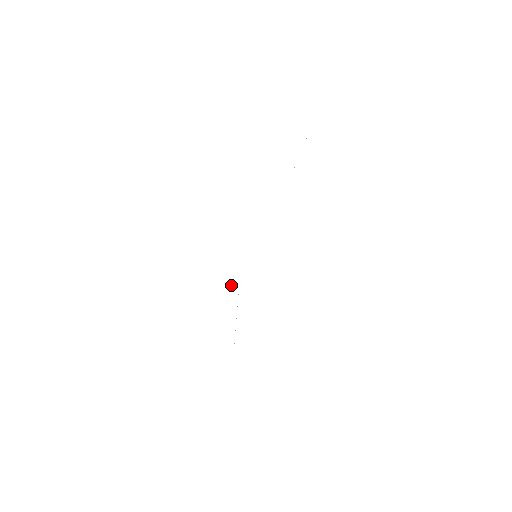
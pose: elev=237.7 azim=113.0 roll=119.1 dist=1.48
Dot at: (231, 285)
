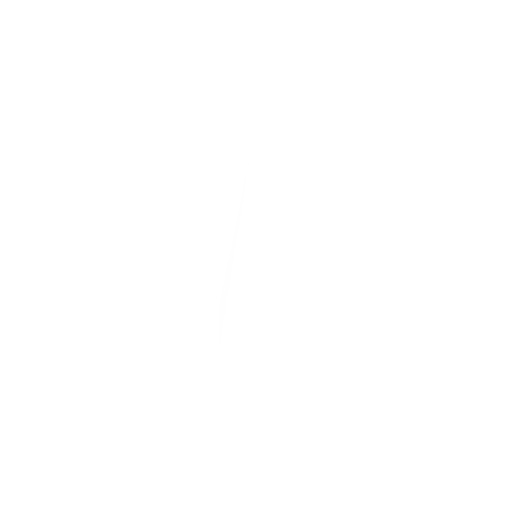
Dot at: (220, 304)
